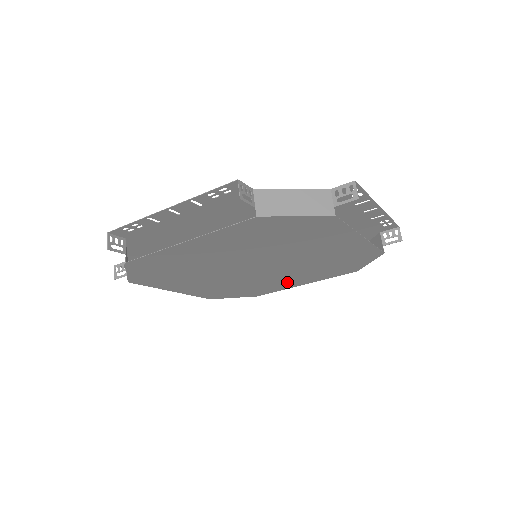
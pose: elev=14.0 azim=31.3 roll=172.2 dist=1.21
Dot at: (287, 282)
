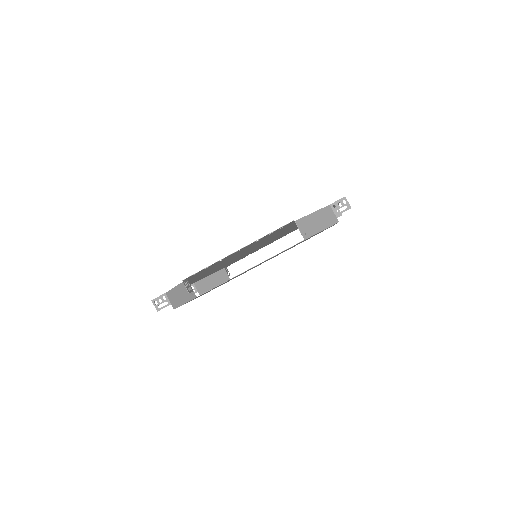
Dot at: occluded
